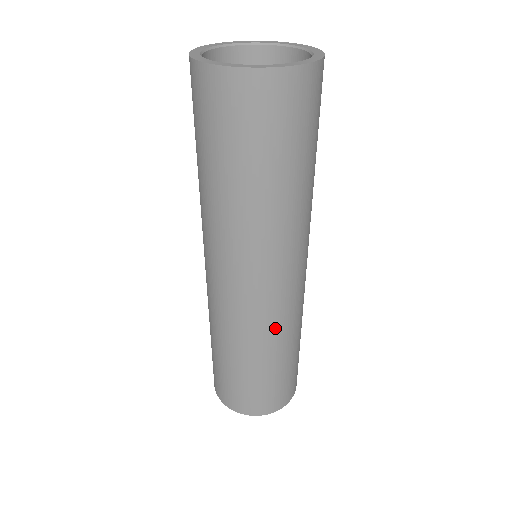
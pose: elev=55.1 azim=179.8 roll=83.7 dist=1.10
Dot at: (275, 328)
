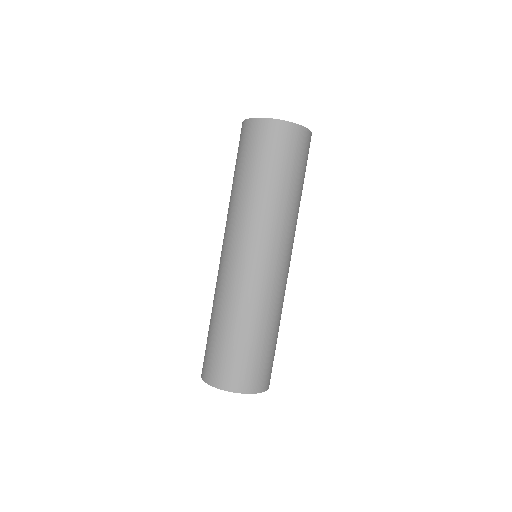
Dot at: (229, 292)
